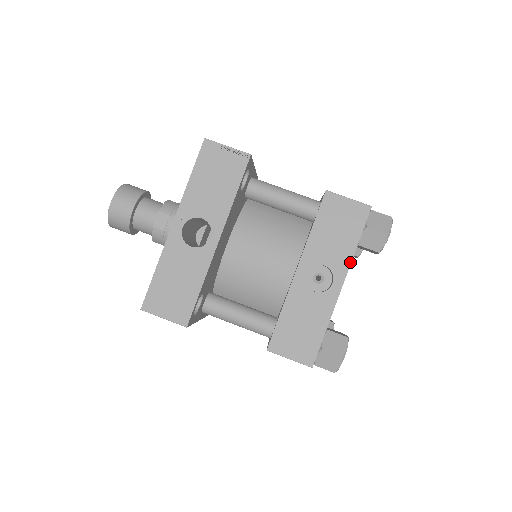
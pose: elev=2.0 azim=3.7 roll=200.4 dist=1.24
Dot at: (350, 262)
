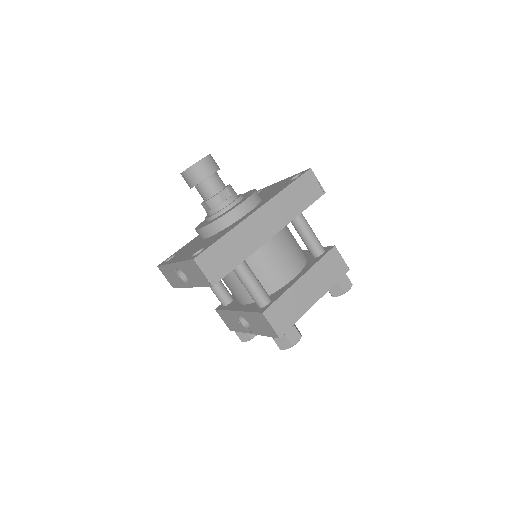
Dot at: occluded
